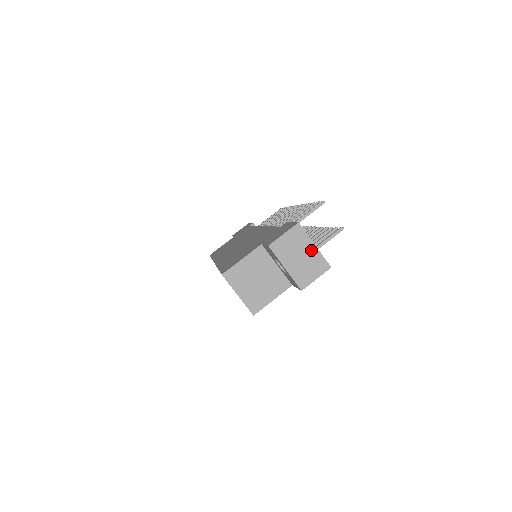
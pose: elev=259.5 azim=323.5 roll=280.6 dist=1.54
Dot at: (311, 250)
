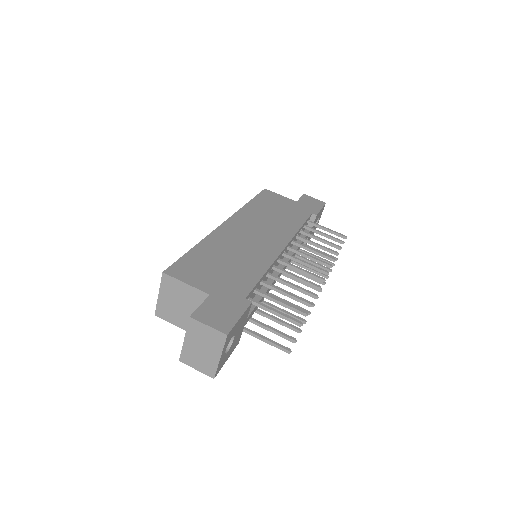
Dot at: (214, 356)
